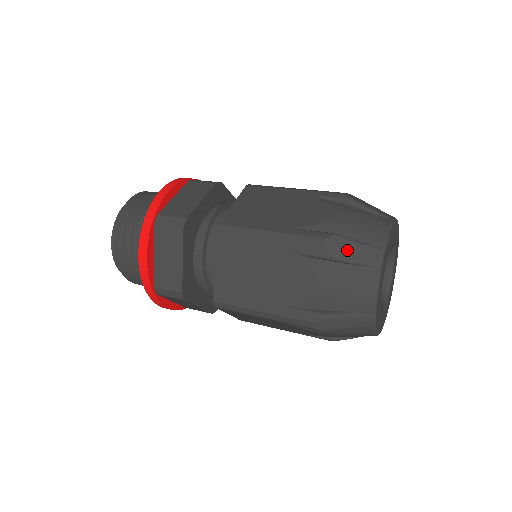
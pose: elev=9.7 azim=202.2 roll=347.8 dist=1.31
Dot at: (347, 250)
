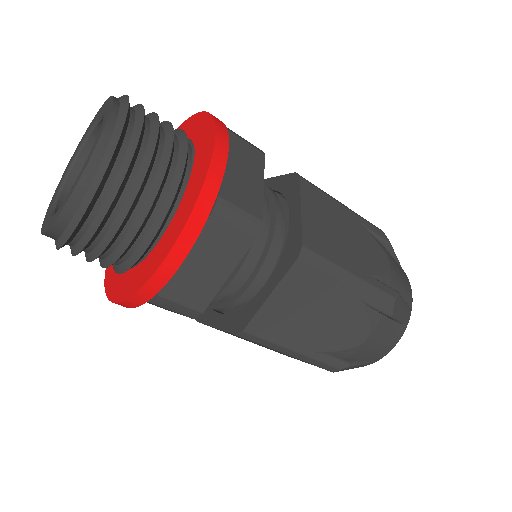
Dot at: occluded
